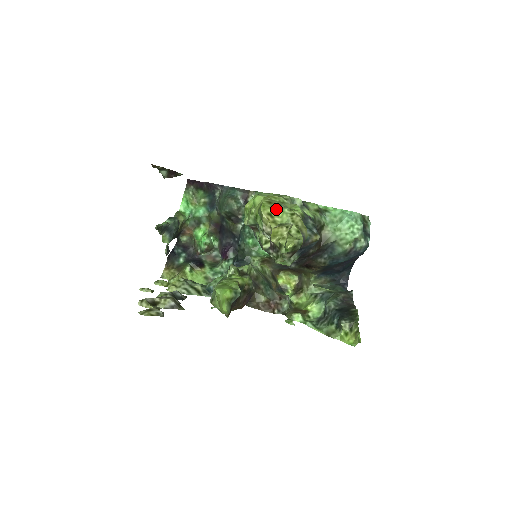
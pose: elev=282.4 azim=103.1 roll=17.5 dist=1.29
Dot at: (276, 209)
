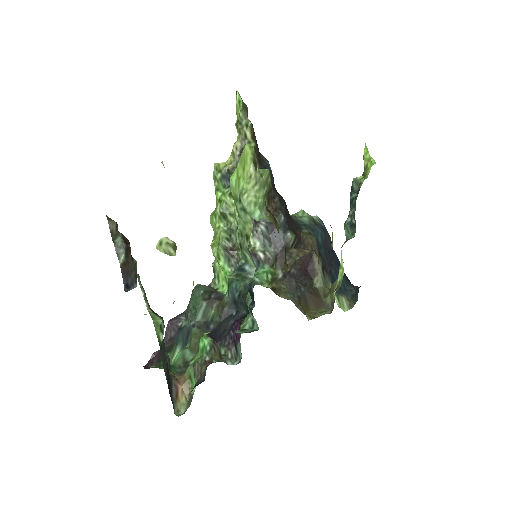
Dot at: occluded
